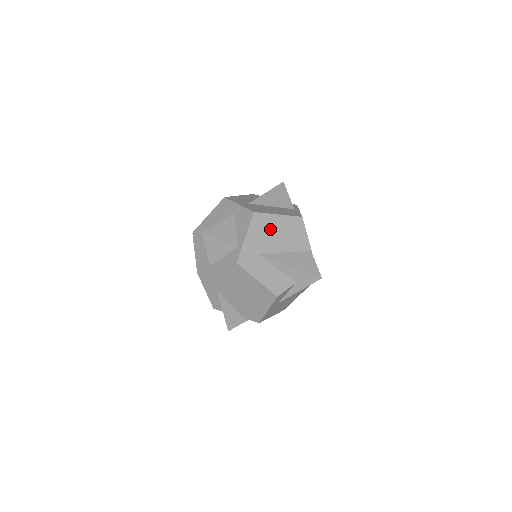
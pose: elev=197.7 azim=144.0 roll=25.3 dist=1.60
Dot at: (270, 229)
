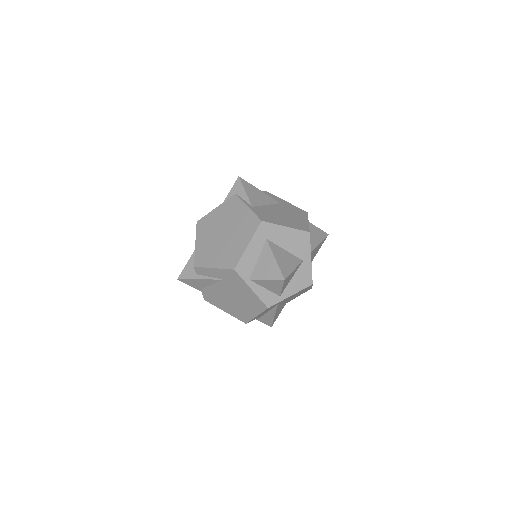
Dot at: occluded
